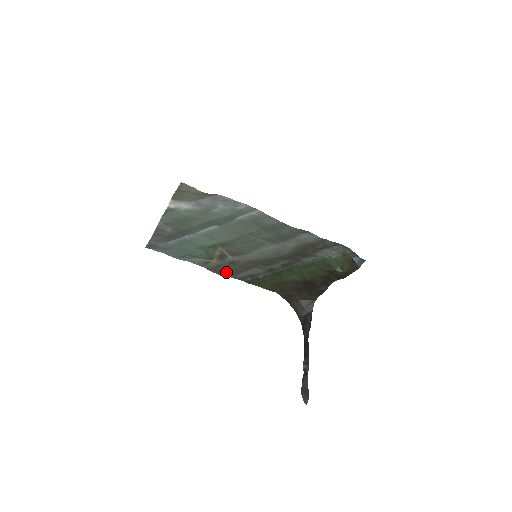
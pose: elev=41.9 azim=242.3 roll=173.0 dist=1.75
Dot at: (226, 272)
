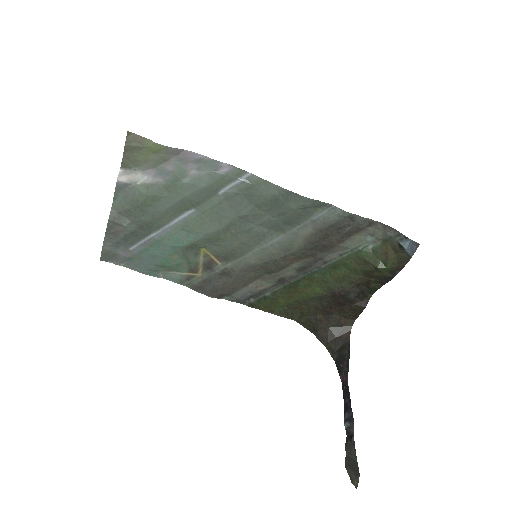
Dot at: (218, 290)
